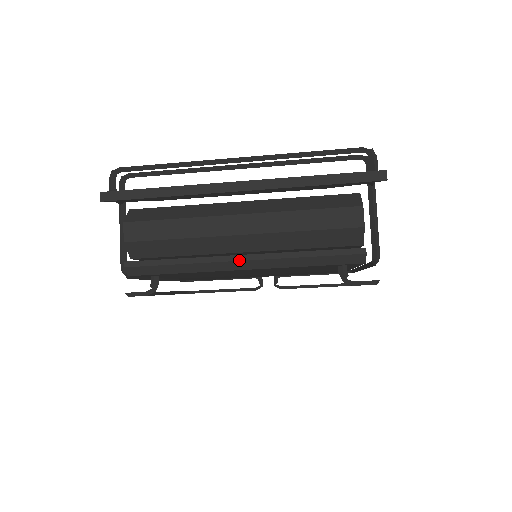
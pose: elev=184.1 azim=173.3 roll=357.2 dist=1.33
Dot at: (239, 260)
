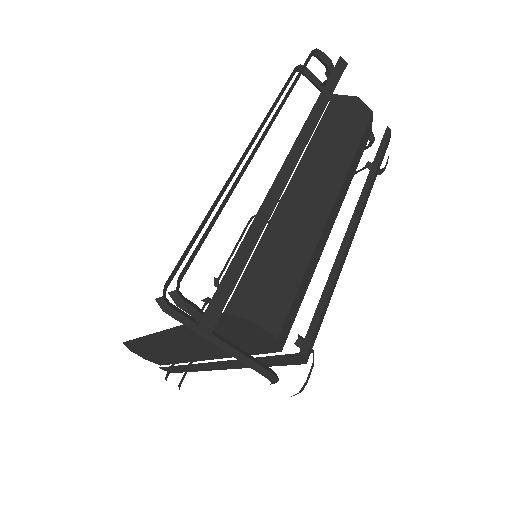
Dot at: (353, 227)
